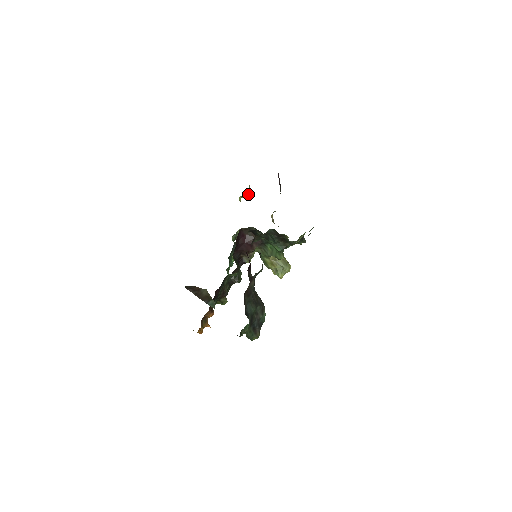
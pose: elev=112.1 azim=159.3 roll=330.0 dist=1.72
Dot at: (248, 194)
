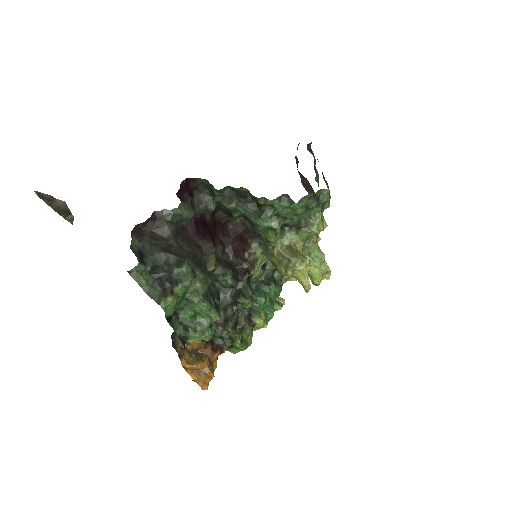
Dot at: occluded
